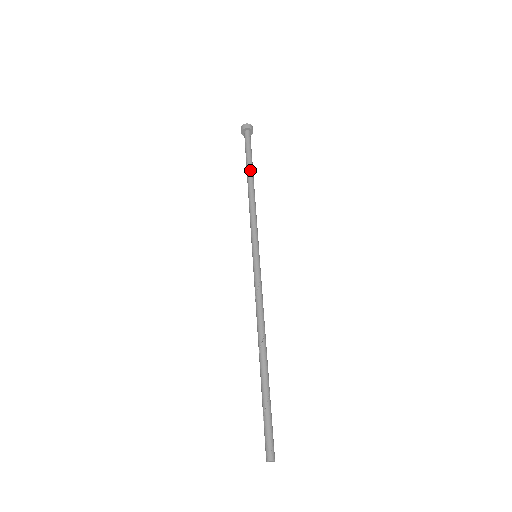
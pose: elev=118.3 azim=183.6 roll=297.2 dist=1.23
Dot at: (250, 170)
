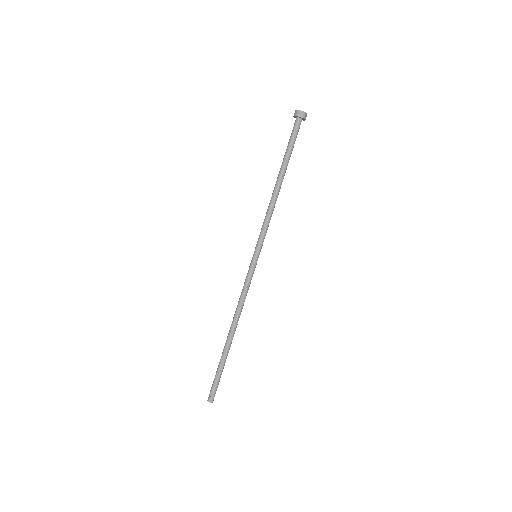
Dot at: (285, 169)
